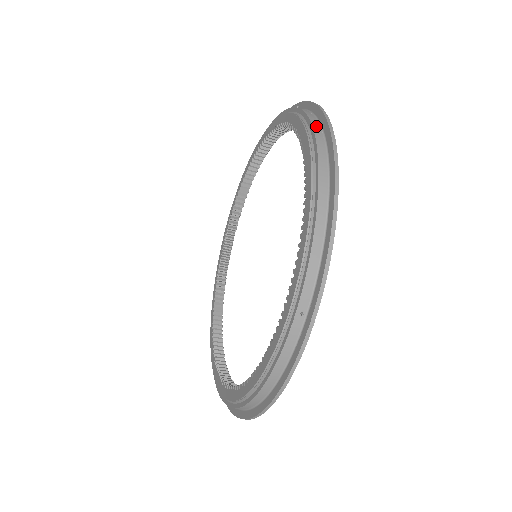
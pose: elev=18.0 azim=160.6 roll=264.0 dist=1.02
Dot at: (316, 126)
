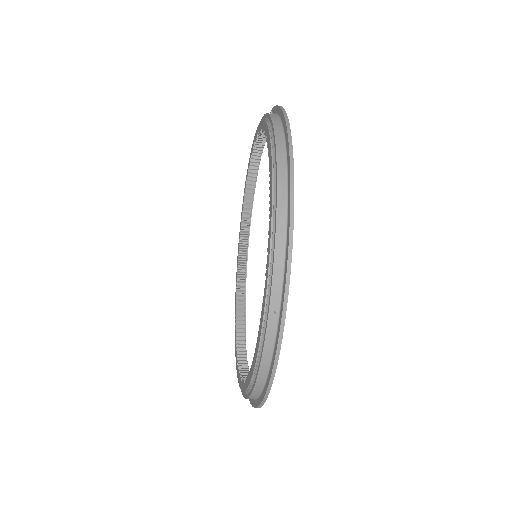
Dot at: (278, 133)
